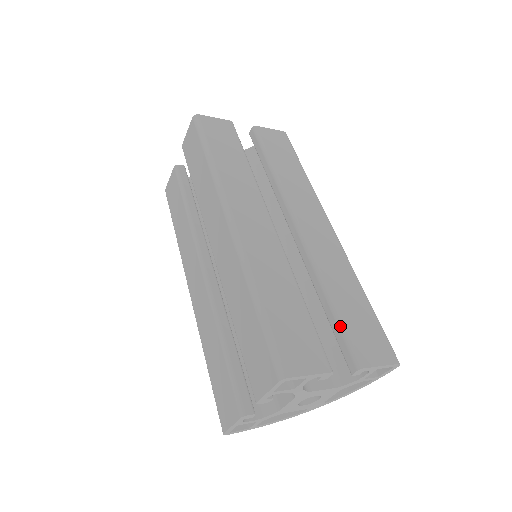
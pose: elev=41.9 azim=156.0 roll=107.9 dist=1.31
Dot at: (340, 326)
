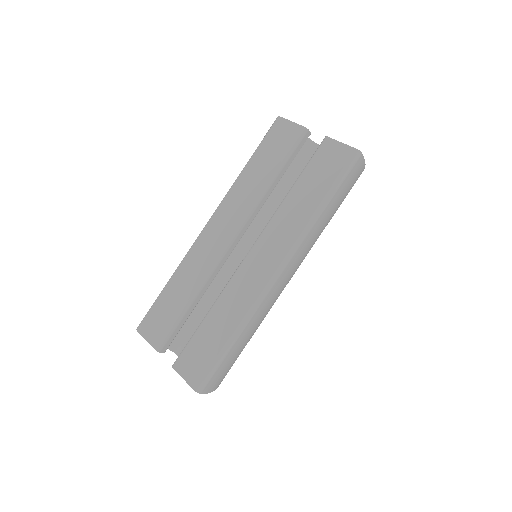
Dot at: (191, 337)
